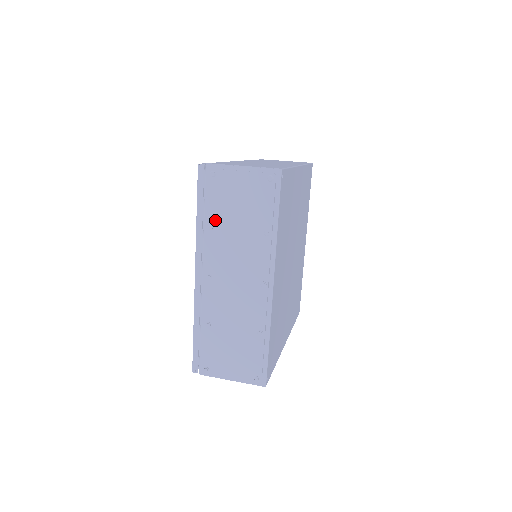
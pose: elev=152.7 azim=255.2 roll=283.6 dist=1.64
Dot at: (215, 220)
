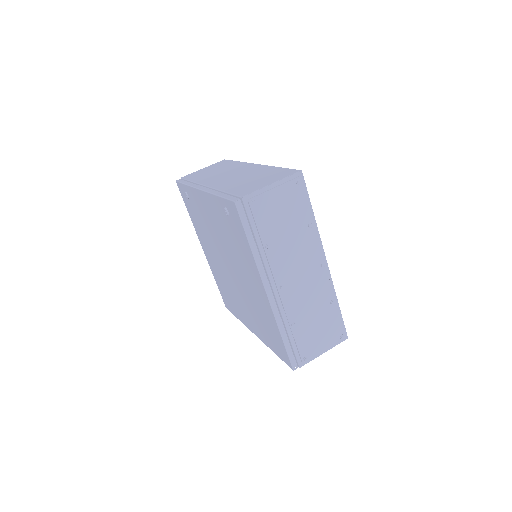
Dot at: (268, 239)
